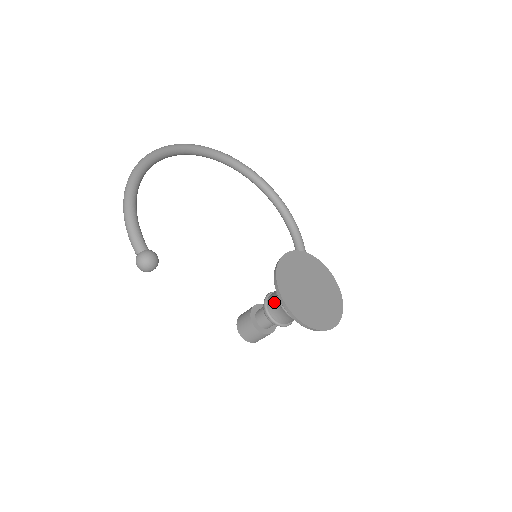
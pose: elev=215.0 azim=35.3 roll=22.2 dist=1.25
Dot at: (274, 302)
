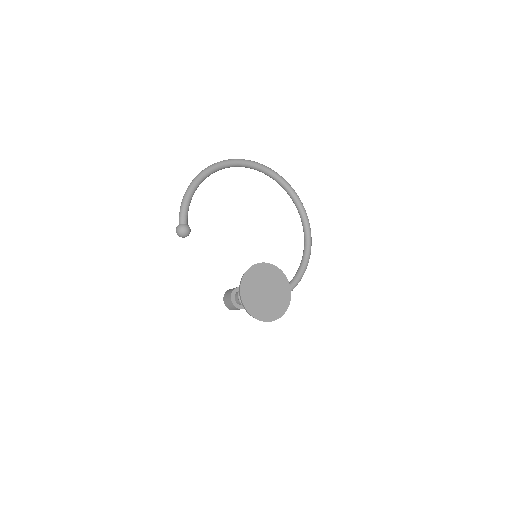
Dot at: occluded
